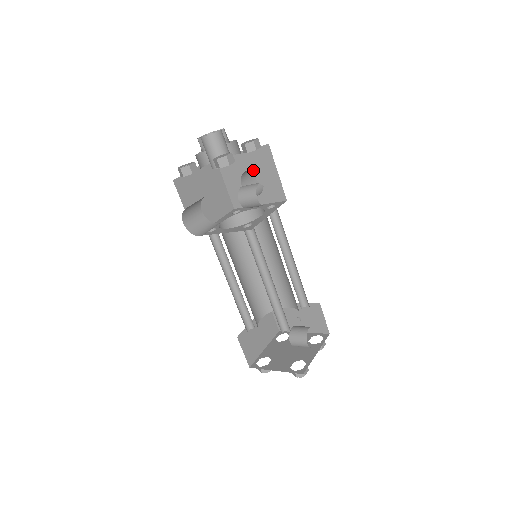
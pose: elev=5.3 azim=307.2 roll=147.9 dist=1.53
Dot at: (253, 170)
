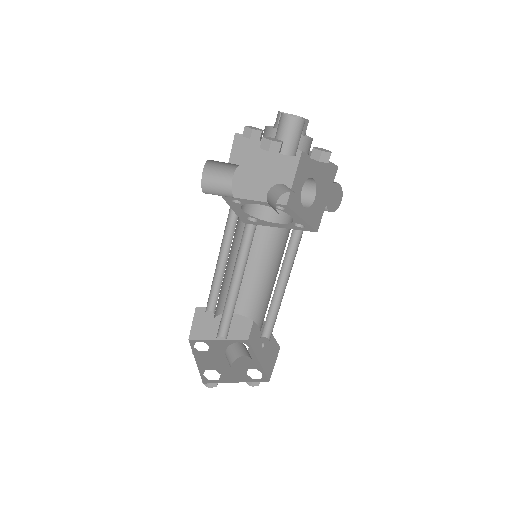
Dot at: (316, 181)
